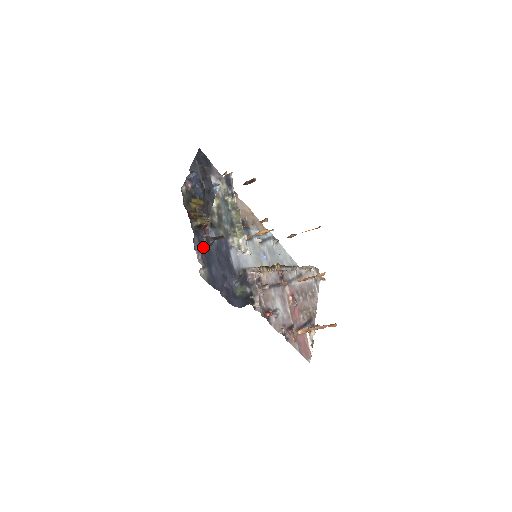
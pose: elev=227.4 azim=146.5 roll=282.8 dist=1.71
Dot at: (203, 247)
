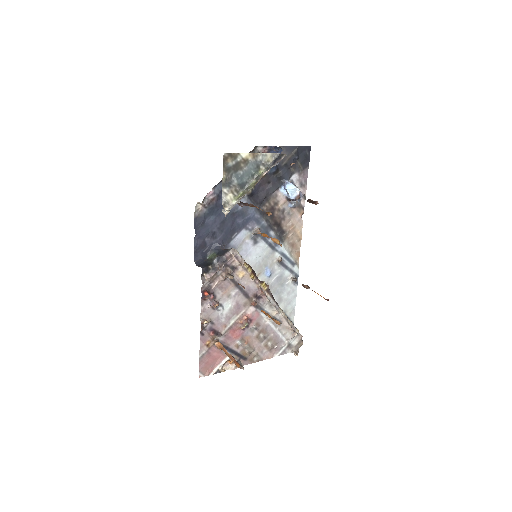
Dot at: occluded
